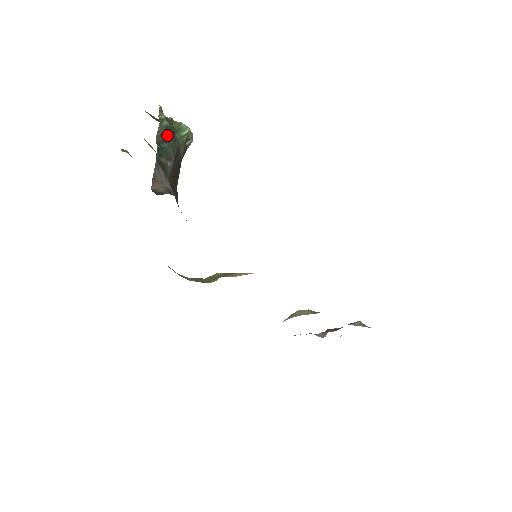
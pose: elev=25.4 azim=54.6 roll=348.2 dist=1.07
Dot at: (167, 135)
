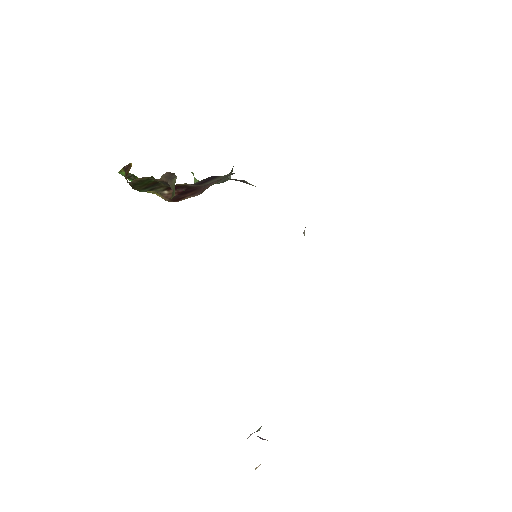
Dot at: occluded
